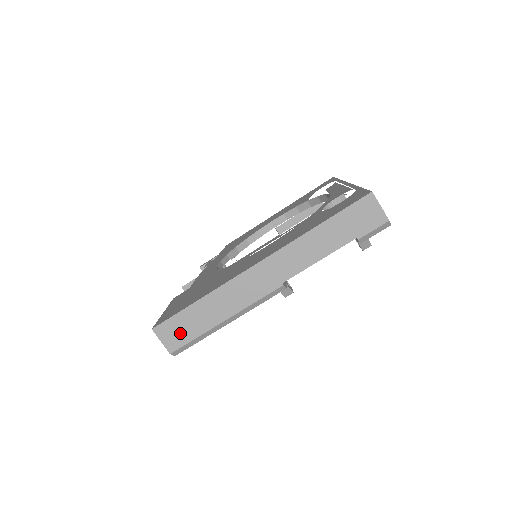
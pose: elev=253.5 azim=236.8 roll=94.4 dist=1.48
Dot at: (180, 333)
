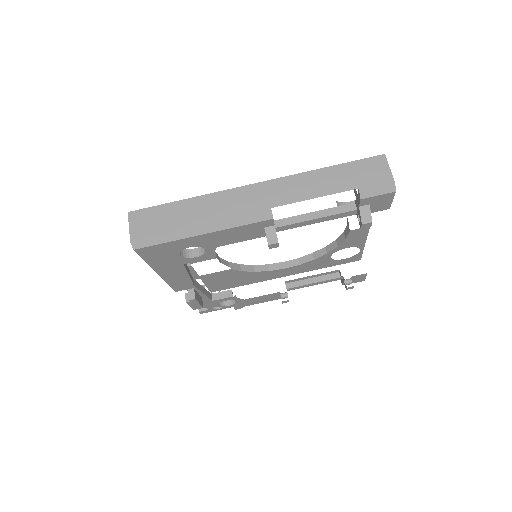
Dot at: (151, 224)
